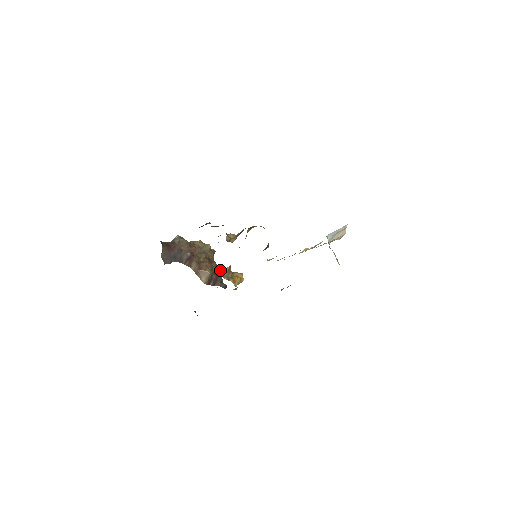
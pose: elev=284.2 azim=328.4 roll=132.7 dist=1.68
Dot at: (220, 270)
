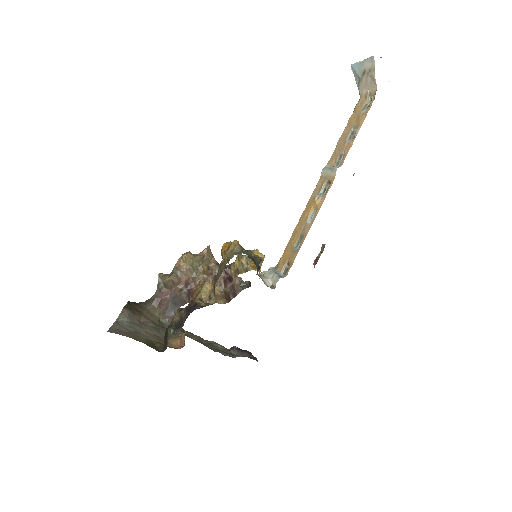
Dot at: (230, 272)
